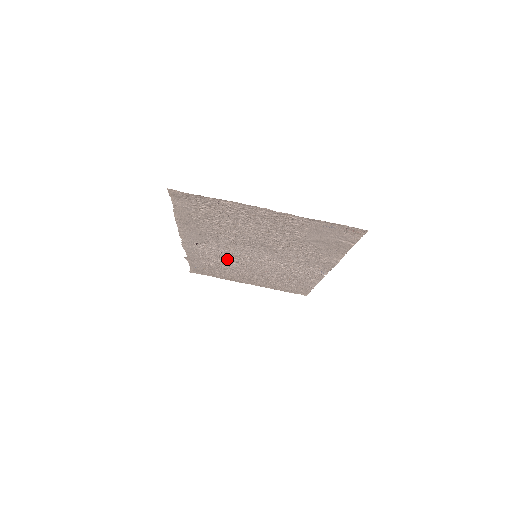
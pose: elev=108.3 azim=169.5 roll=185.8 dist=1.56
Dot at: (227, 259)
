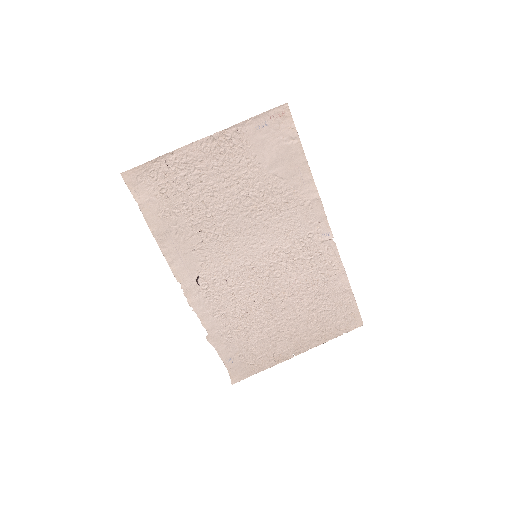
Dot at: (241, 296)
